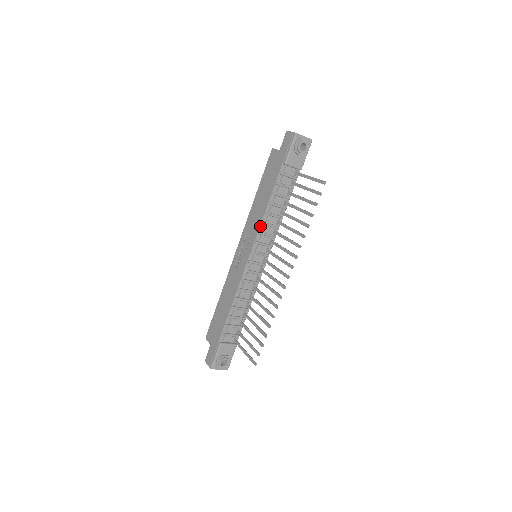
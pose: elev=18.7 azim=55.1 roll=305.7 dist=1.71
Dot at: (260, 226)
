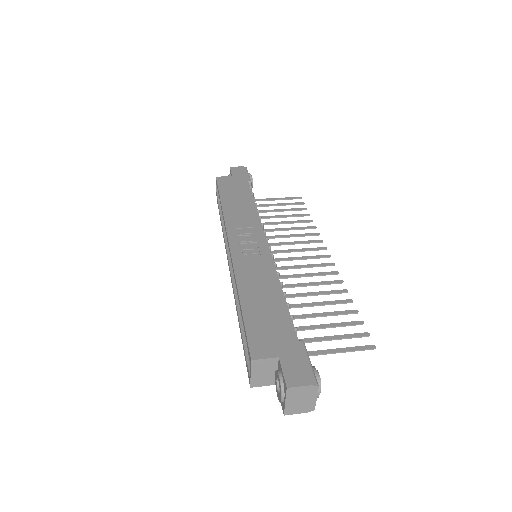
Dot at: (259, 218)
